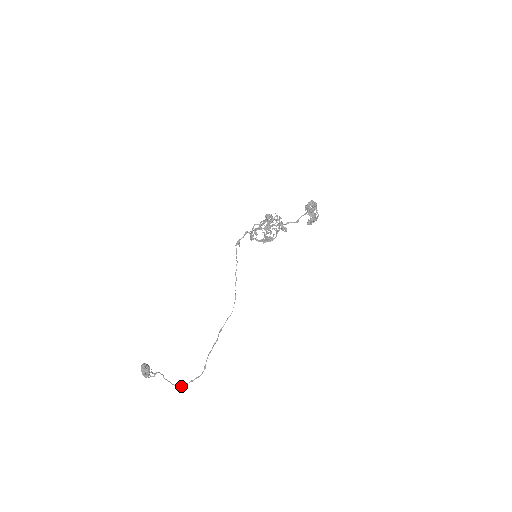
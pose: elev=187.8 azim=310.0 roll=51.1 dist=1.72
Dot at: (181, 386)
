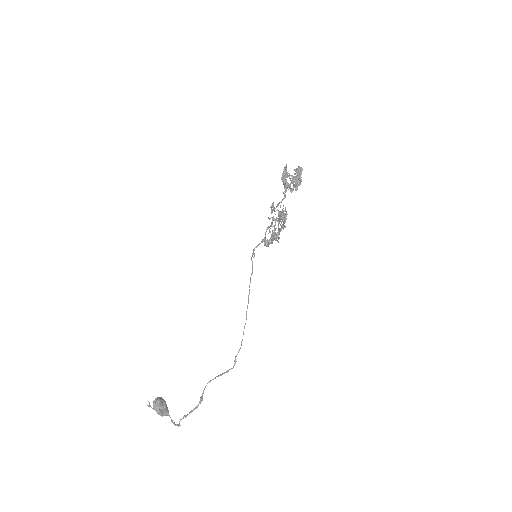
Dot at: (178, 424)
